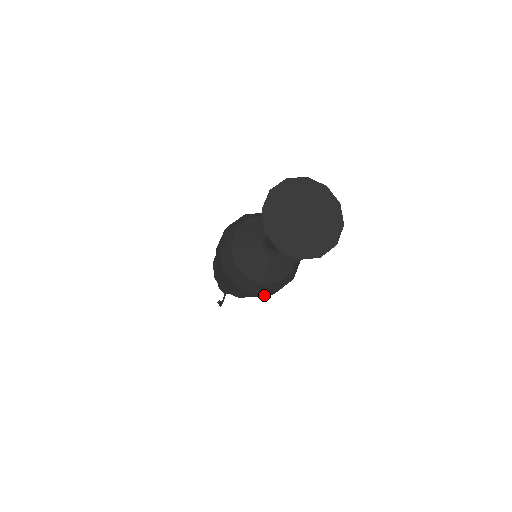
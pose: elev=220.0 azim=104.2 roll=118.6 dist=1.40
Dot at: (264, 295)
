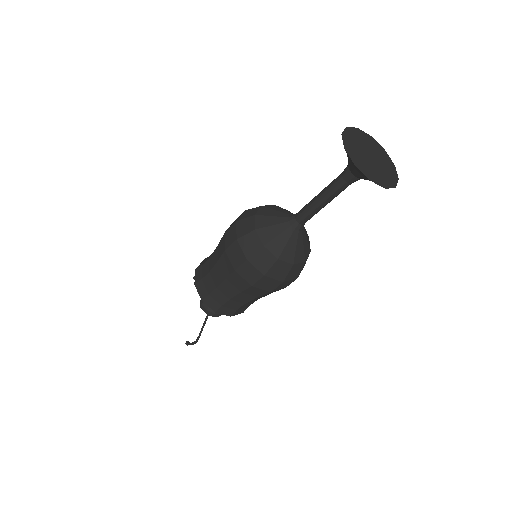
Dot at: (281, 288)
